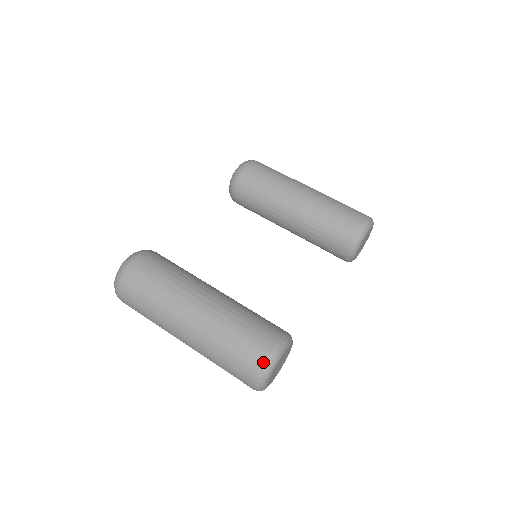
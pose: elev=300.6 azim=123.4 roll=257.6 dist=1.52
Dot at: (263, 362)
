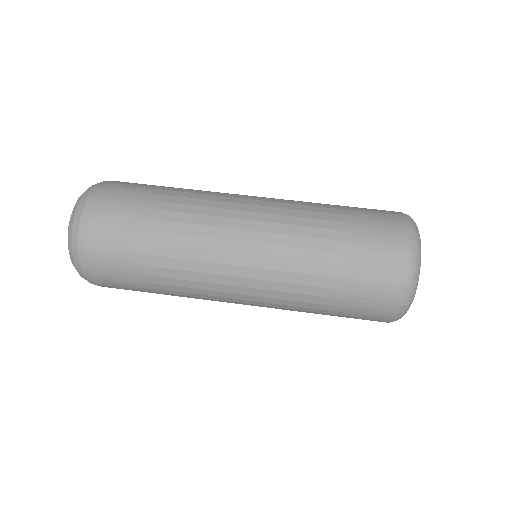
Dot at: (402, 219)
